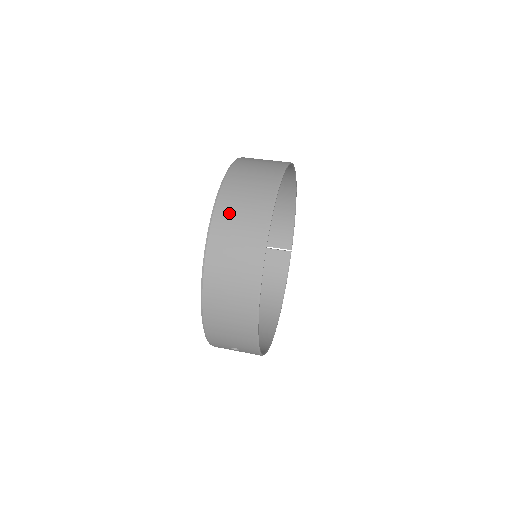
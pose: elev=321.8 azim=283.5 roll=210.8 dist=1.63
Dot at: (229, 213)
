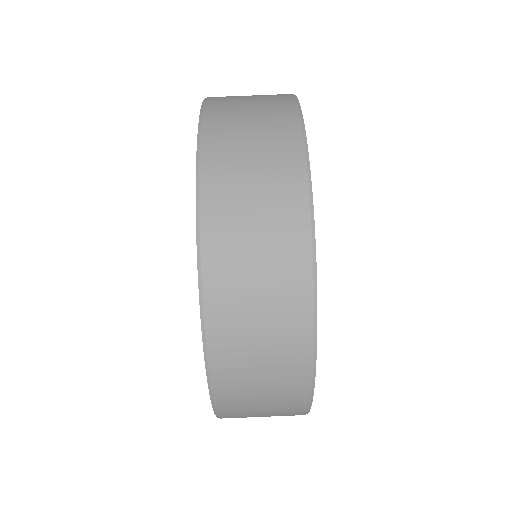
Dot at: (239, 381)
